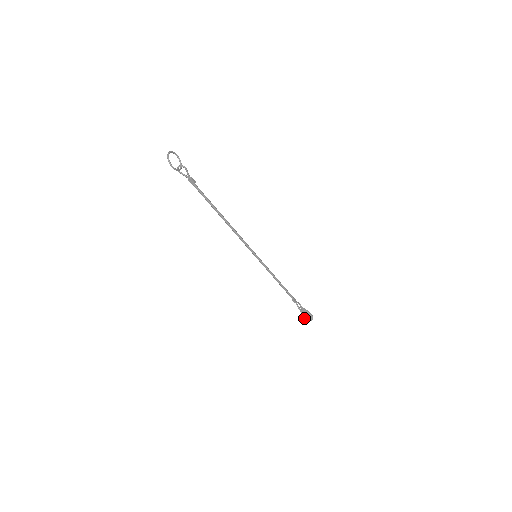
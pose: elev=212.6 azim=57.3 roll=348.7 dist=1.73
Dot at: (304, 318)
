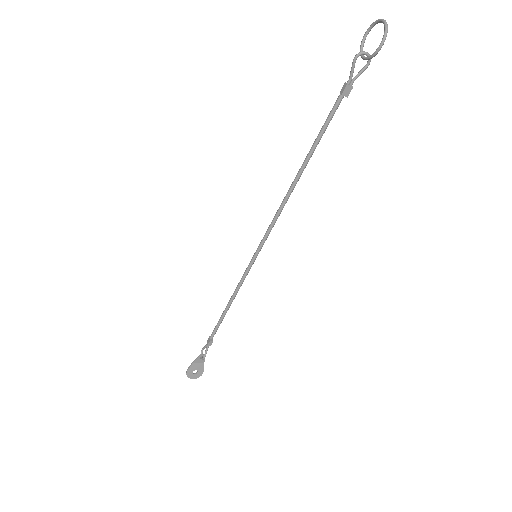
Dot at: (189, 372)
